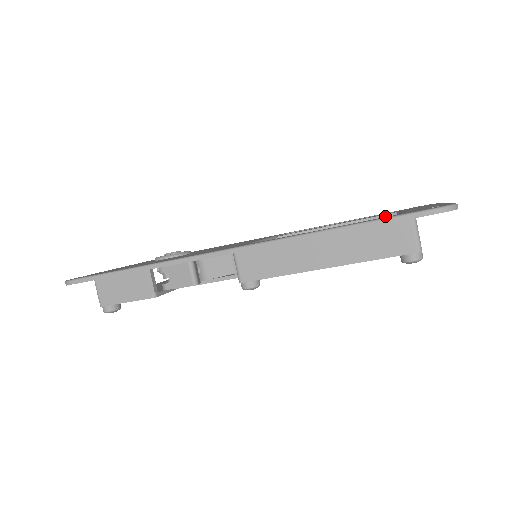
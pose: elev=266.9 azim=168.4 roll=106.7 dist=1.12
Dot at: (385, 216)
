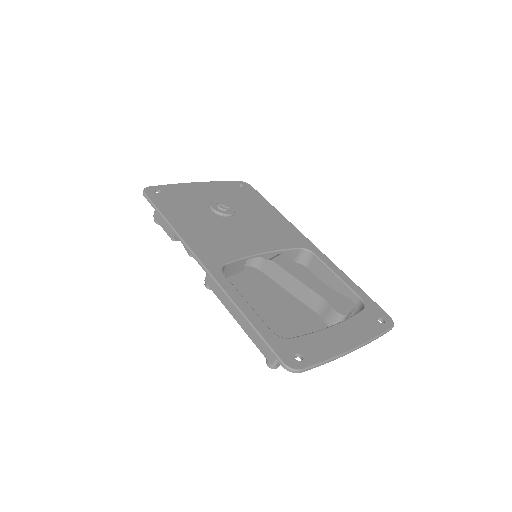
Dot at: (335, 311)
